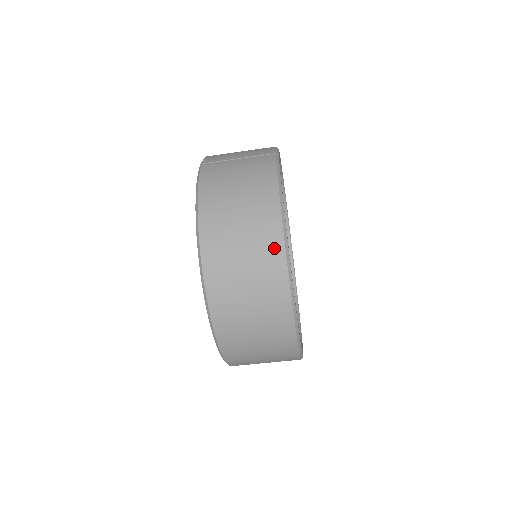
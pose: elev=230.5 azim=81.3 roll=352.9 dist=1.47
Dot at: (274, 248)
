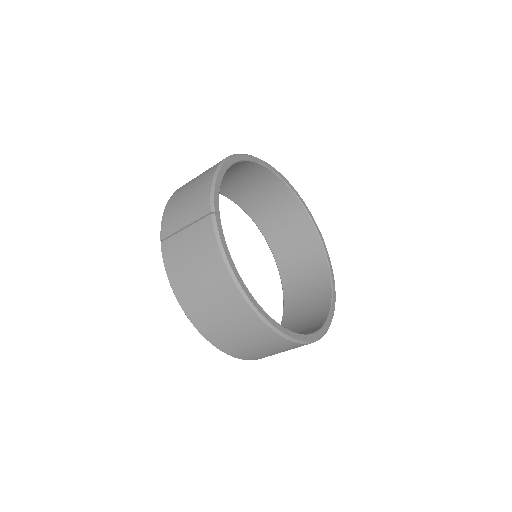
Dot at: (249, 317)
